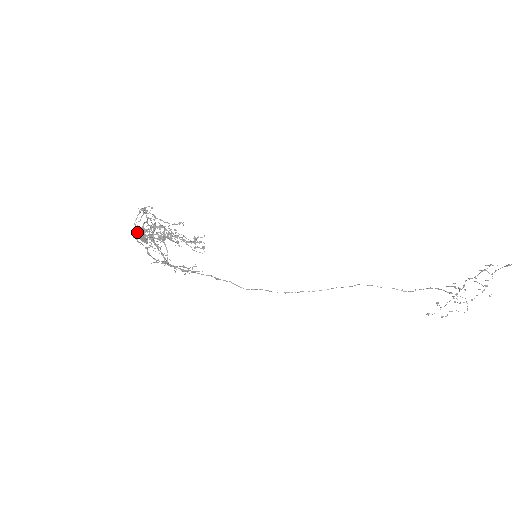
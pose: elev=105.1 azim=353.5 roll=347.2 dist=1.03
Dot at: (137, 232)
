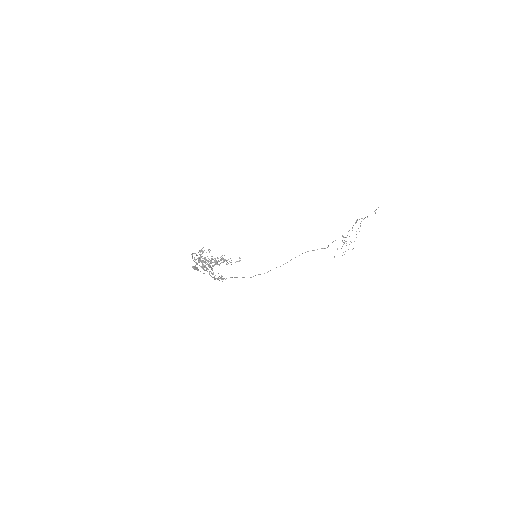
Dot at: (199, 265)
